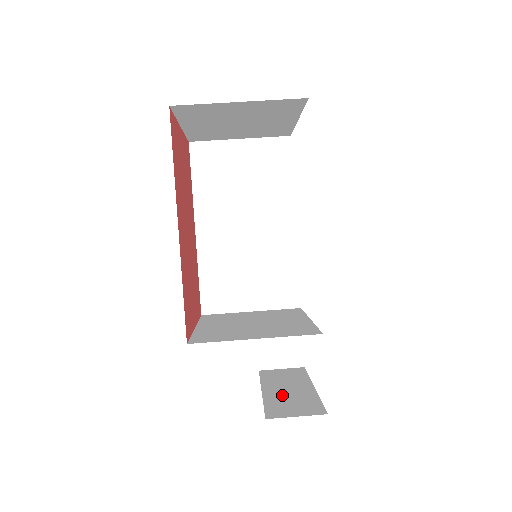
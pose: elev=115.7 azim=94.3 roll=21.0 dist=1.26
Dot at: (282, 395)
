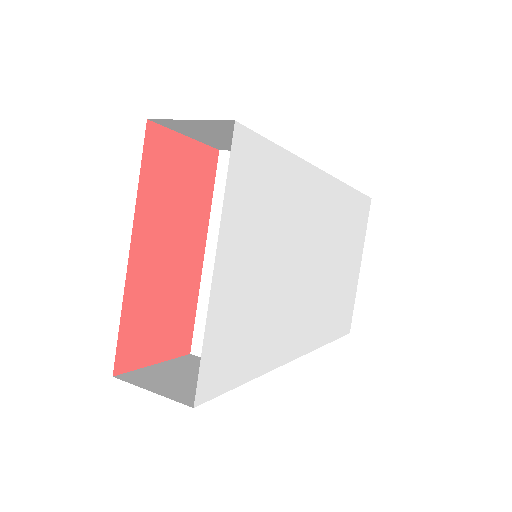
Dot at: occluded
